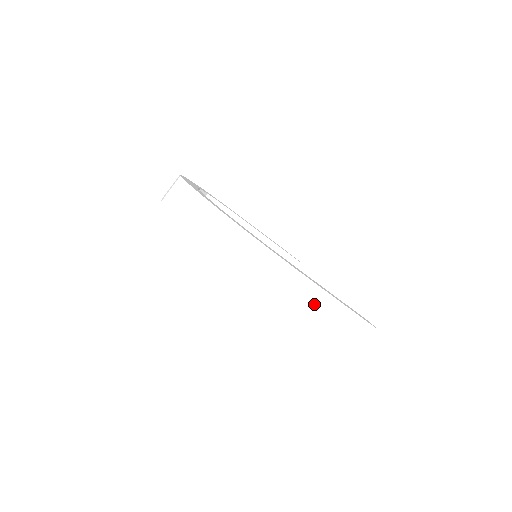
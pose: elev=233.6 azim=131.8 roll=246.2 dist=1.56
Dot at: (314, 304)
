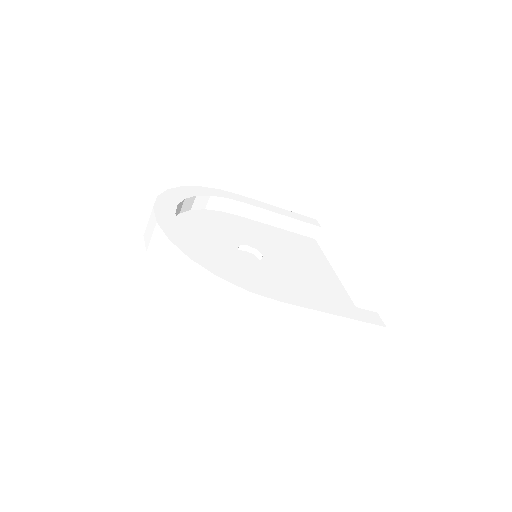
Dot at: (308, 324)
